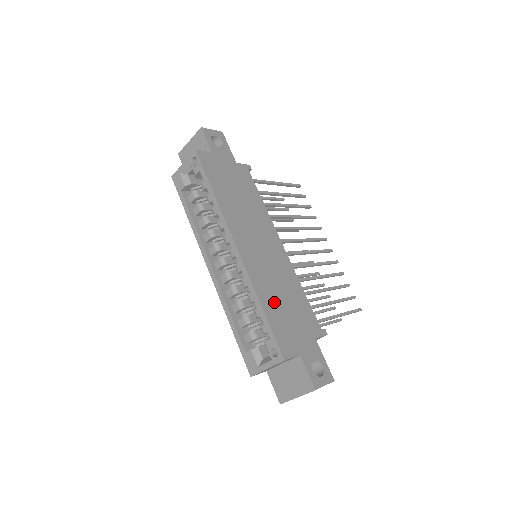
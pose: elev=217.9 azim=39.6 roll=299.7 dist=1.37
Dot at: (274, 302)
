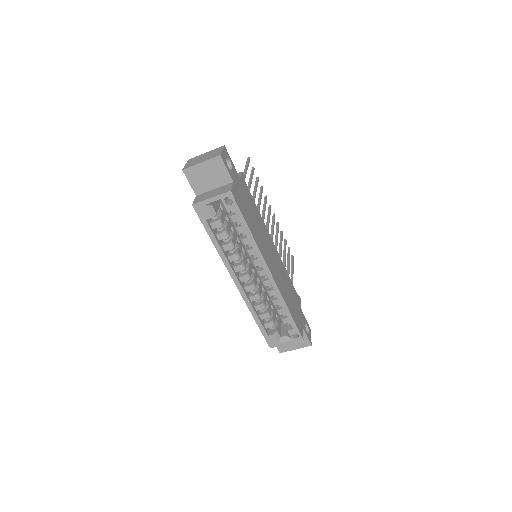
Dot at: (289, 301)
